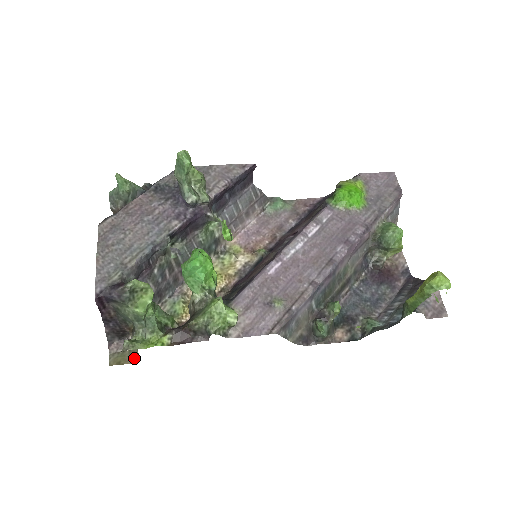
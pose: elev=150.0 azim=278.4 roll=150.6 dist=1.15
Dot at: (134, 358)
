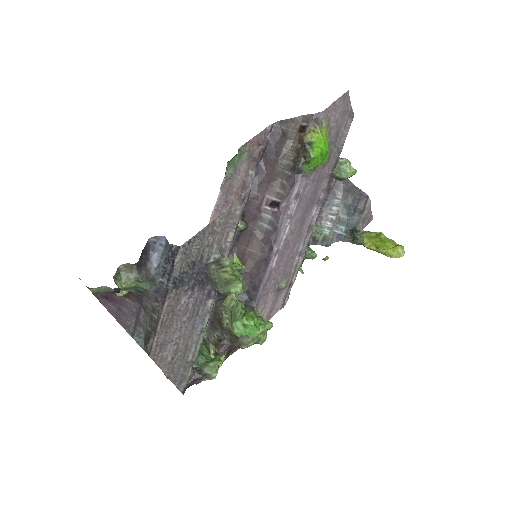
Dot at: occluded
